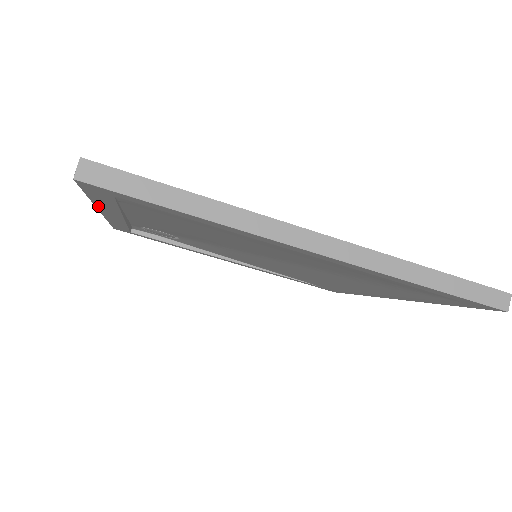
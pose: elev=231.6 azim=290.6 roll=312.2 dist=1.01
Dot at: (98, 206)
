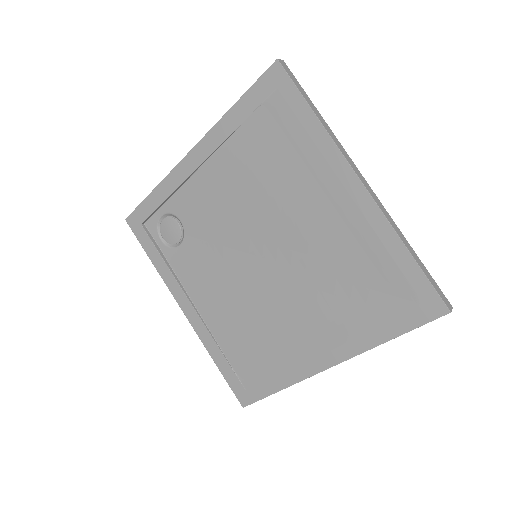
Dot at: (216, 127)
